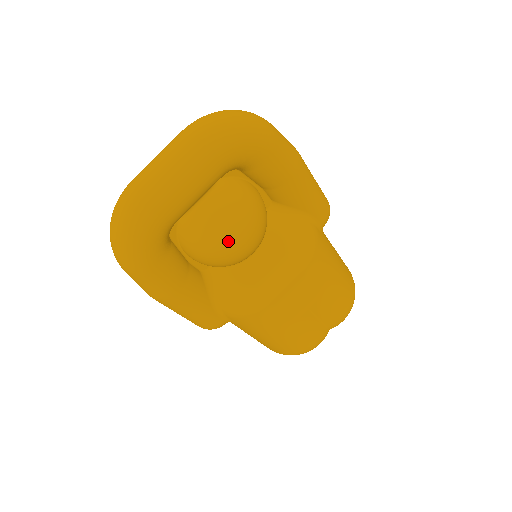
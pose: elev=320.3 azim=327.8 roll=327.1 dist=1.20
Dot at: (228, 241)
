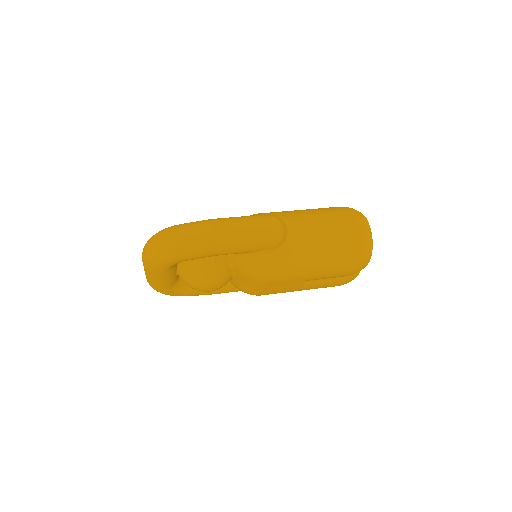
Dot at: (201, 290)
